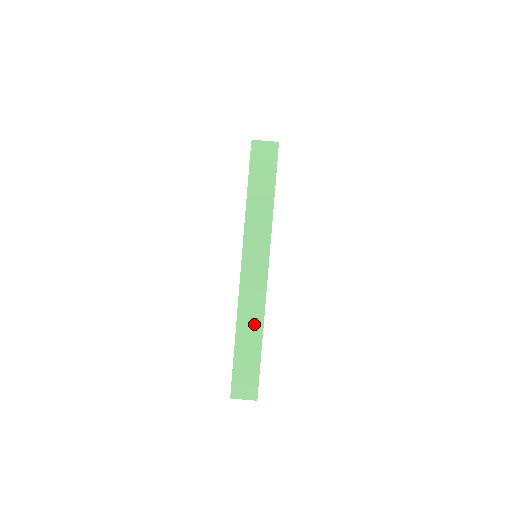
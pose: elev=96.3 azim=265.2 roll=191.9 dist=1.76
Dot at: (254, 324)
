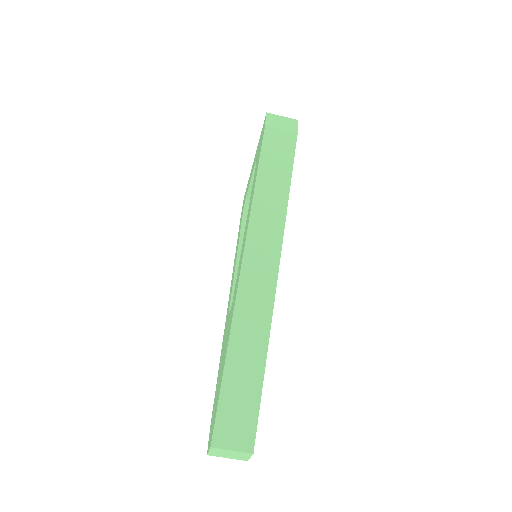
Dot at: (256, 331)
